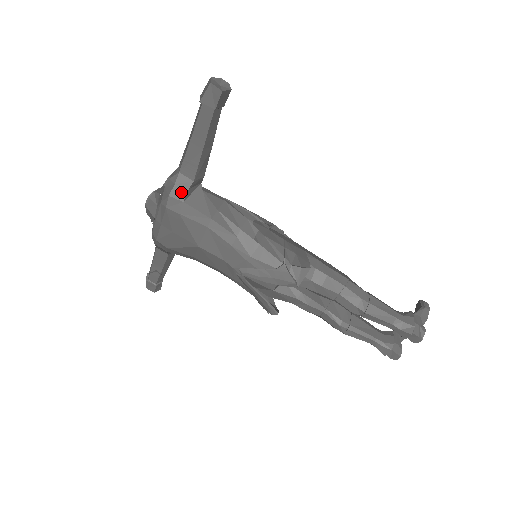
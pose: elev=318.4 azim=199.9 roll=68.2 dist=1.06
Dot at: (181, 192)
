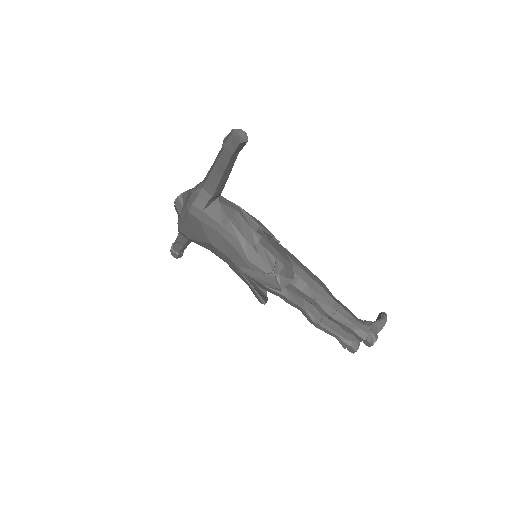
Dot at: (202, 203)
